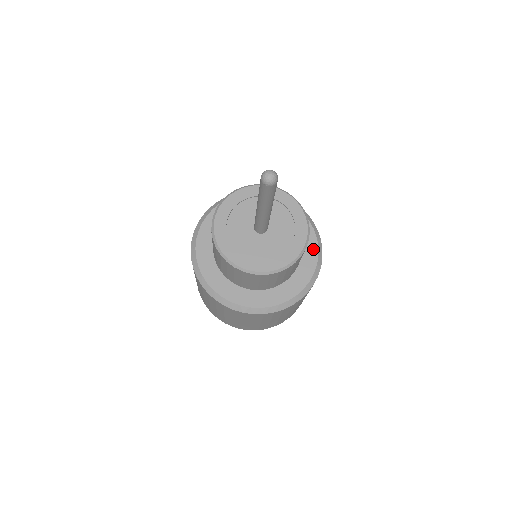
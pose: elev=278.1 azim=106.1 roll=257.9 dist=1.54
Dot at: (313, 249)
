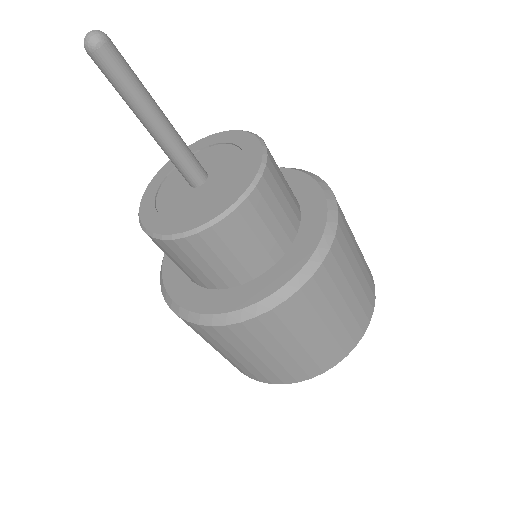
Dot at: (290, 175)
